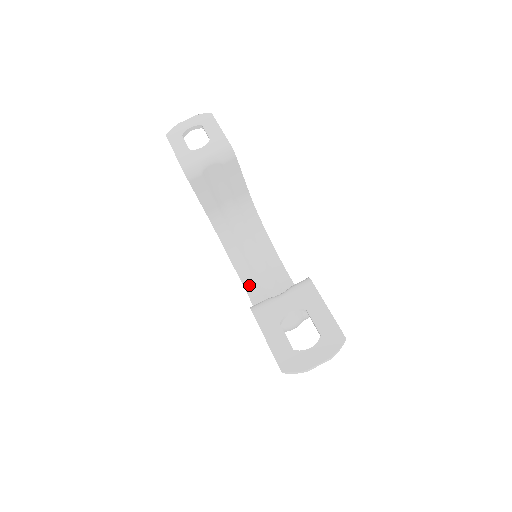
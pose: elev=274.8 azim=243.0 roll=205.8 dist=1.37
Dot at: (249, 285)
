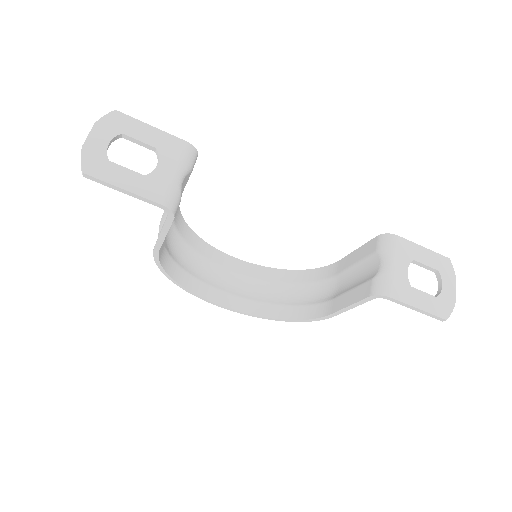
Dot at: (214, 296)
